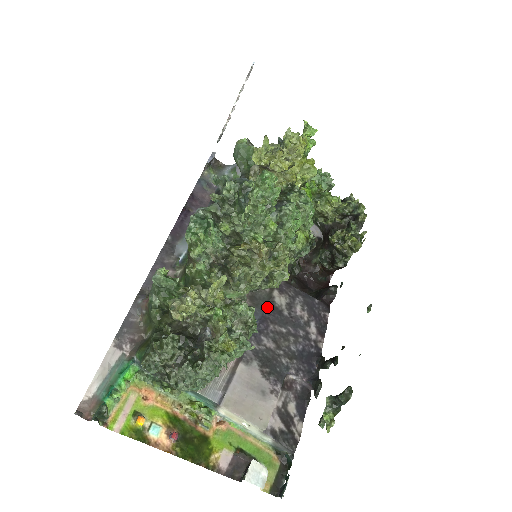
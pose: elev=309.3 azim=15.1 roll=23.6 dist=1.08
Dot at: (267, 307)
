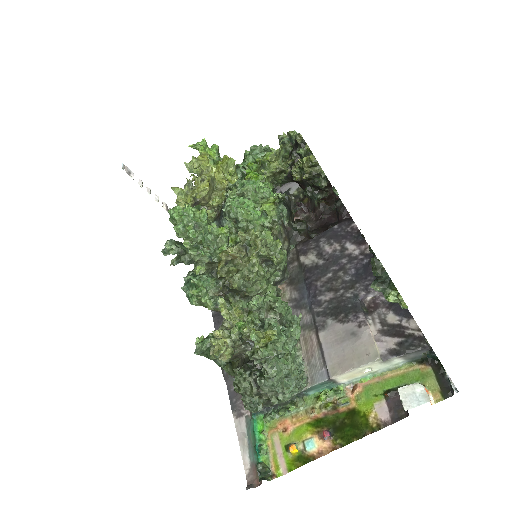
Dot at: (305, 275)
